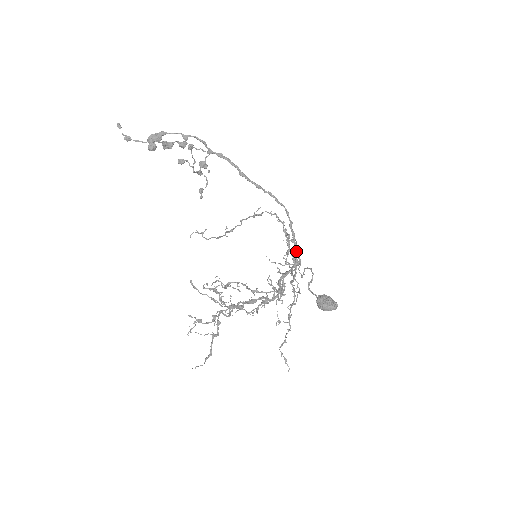
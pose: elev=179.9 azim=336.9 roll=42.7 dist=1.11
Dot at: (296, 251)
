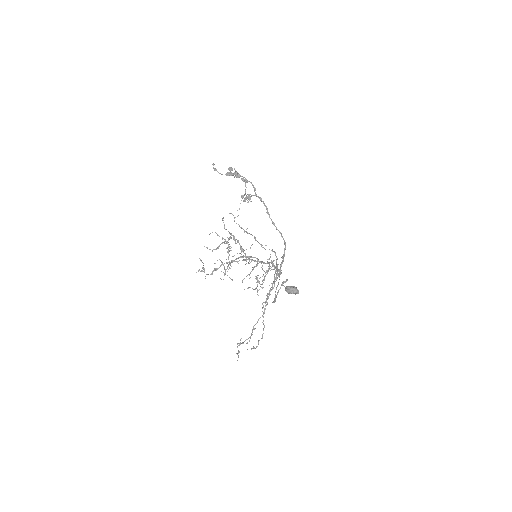
Dot at: (282, 263)
